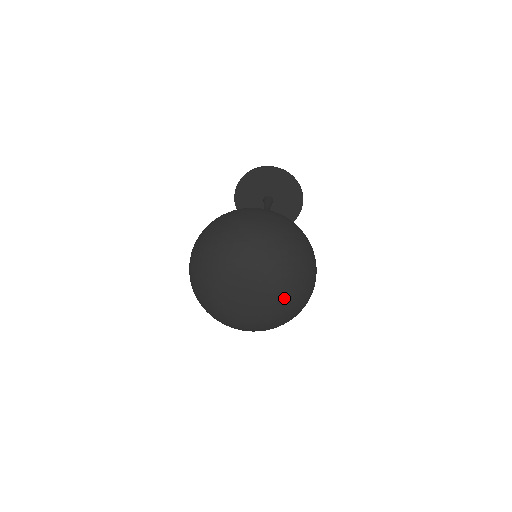
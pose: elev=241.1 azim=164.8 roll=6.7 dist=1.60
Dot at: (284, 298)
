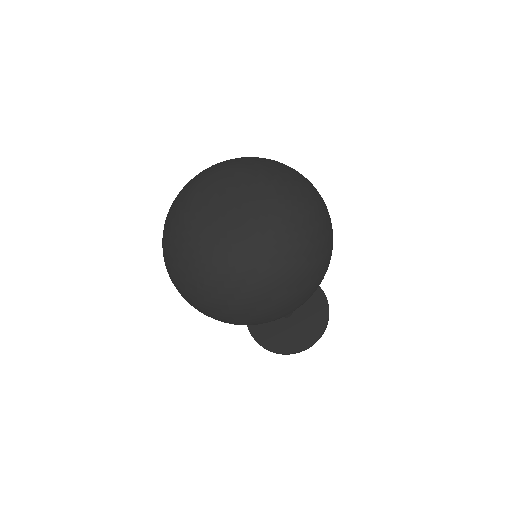
Dot at: (272, 231)
